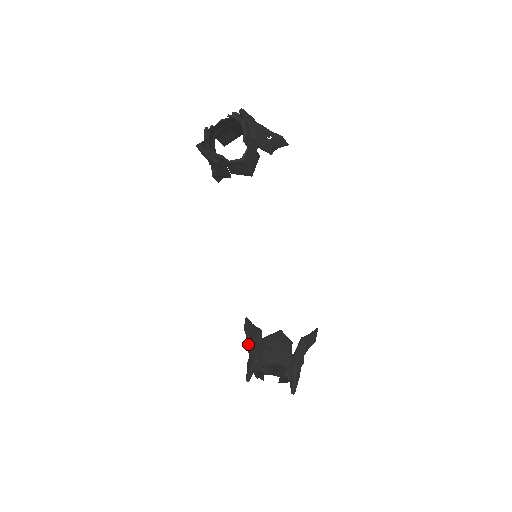
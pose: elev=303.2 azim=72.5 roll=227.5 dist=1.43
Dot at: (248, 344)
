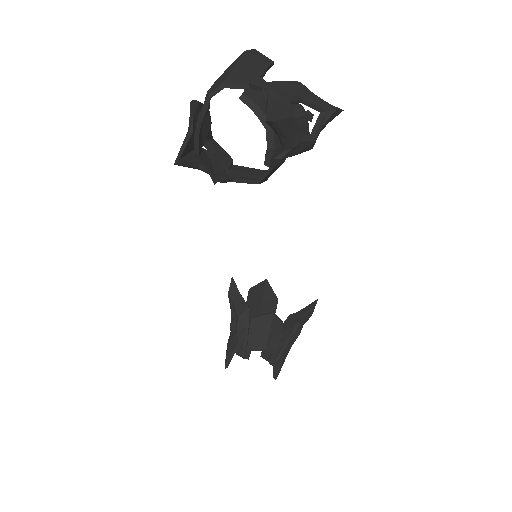
Dot at: (231, 312)
